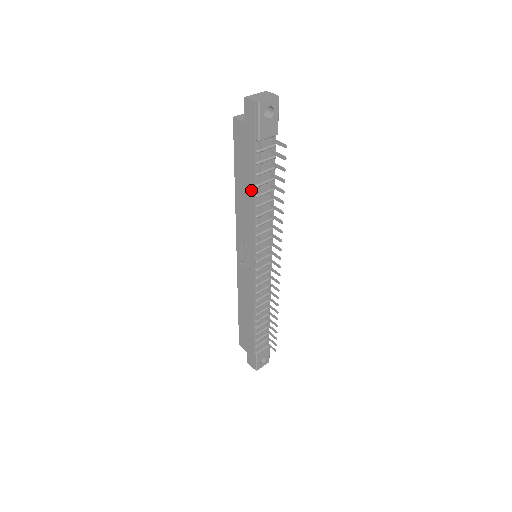
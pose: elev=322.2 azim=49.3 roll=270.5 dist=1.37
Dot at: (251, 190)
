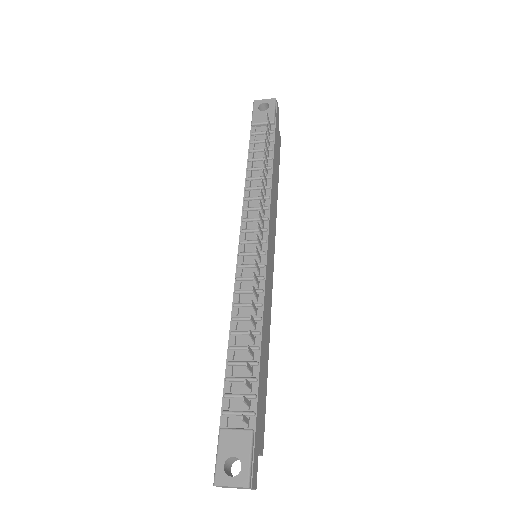
Dot at: occluded
